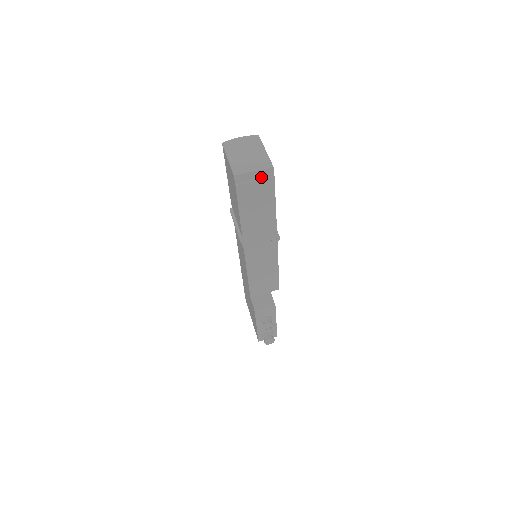
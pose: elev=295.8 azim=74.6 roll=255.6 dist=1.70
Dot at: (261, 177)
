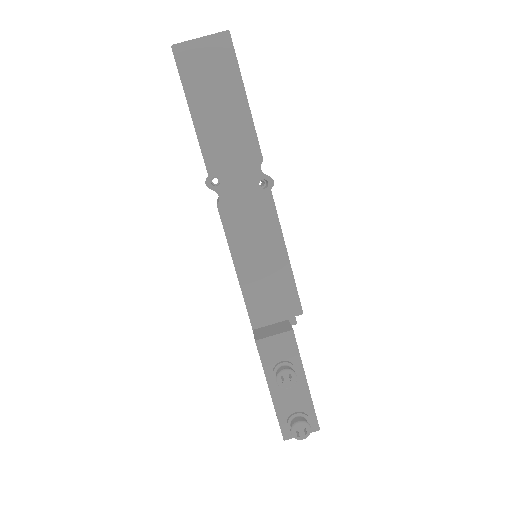
Dot at: (214, 50)
